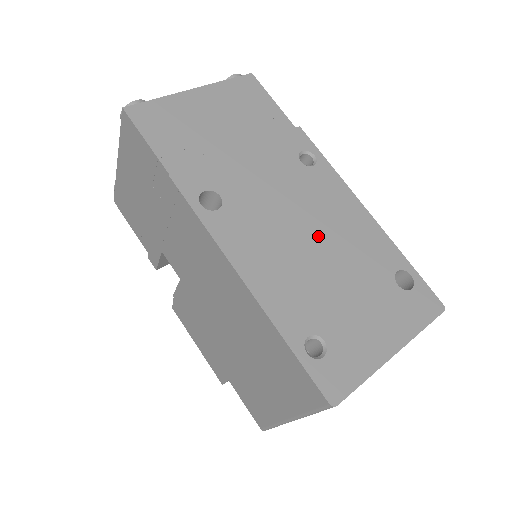
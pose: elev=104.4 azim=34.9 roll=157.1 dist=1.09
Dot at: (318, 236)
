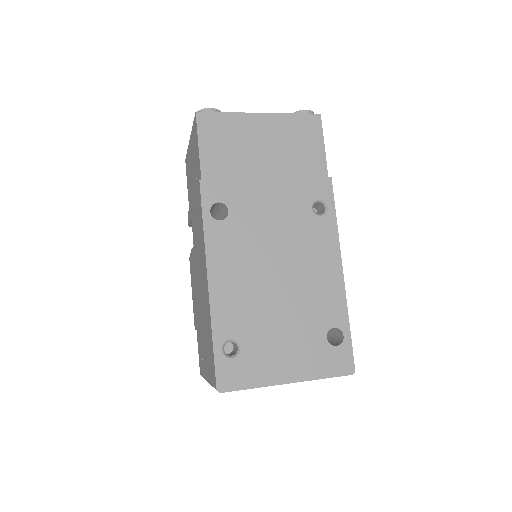
Dot at: (286, 273)
